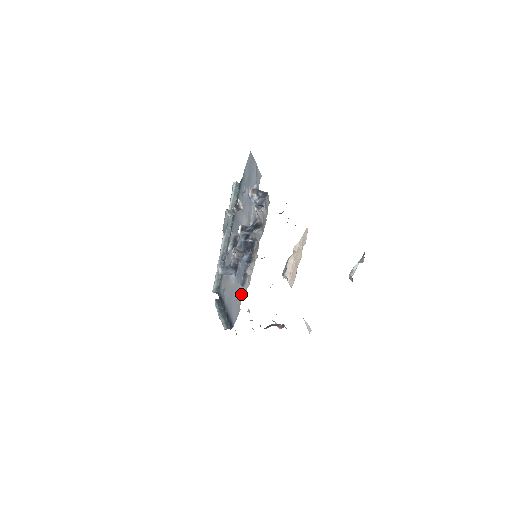
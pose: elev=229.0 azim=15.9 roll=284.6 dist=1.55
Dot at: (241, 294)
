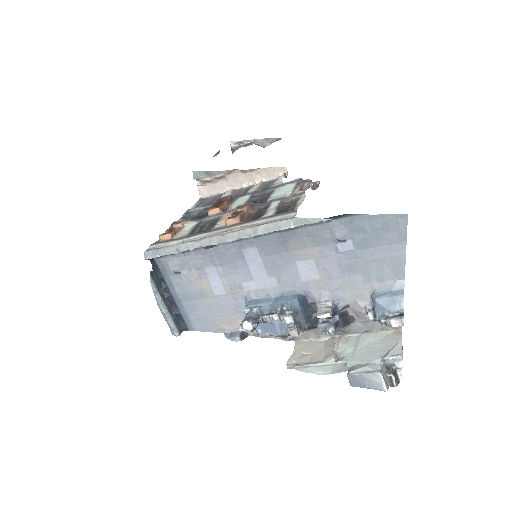
Dot at: (236, 323)
